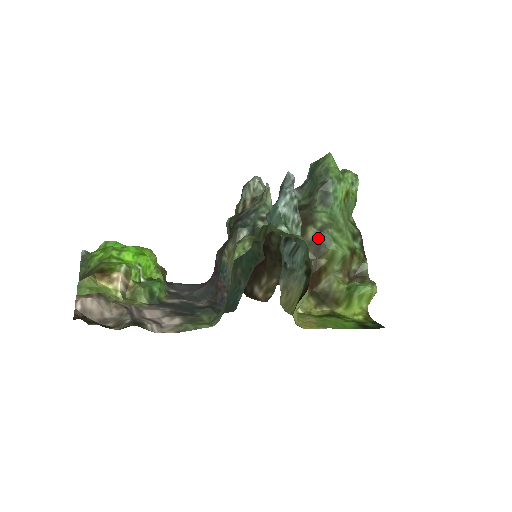
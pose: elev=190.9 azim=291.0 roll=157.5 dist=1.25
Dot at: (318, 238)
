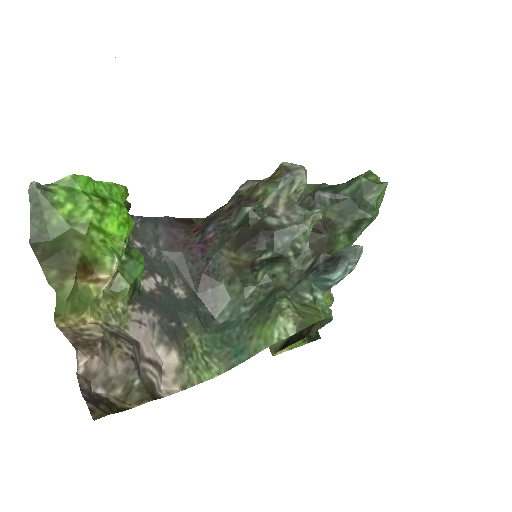
Dot at: occluded
